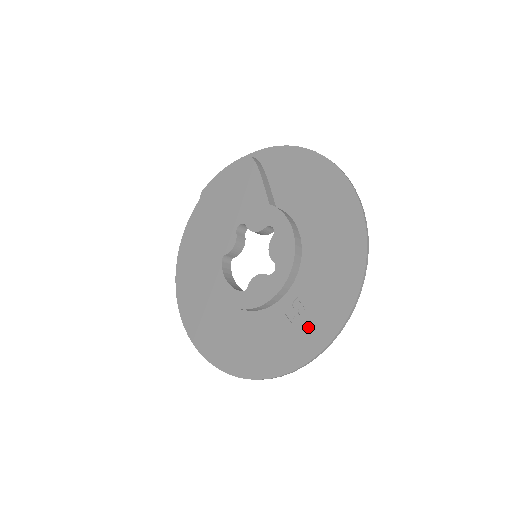
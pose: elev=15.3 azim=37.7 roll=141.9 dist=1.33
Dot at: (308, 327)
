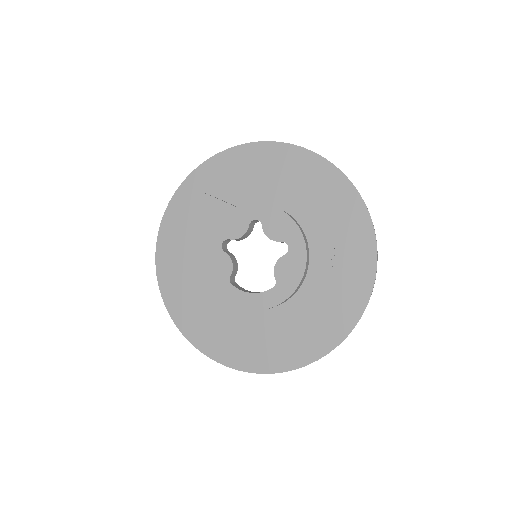
Dot at: (350, 261)
